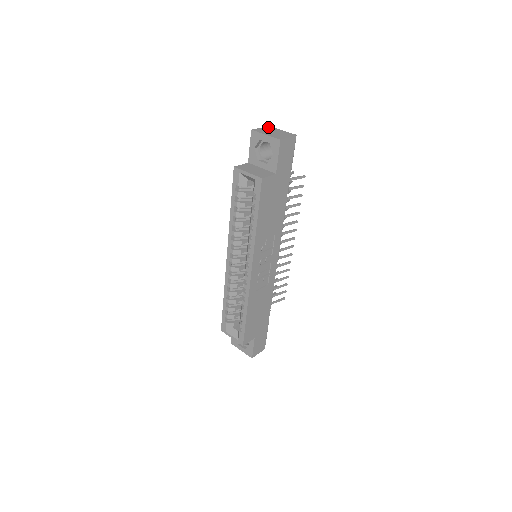
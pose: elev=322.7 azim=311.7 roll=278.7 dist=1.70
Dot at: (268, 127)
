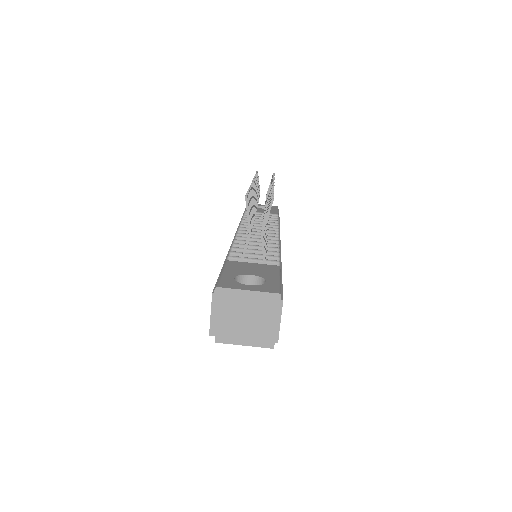
Dot at: (217, 297)
